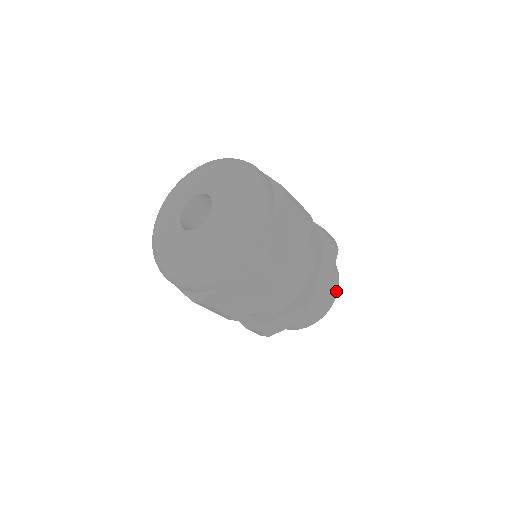
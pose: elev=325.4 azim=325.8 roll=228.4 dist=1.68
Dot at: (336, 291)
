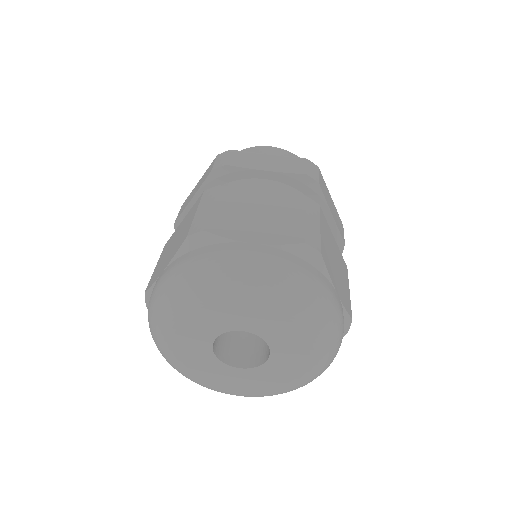
Dot at: occluded
